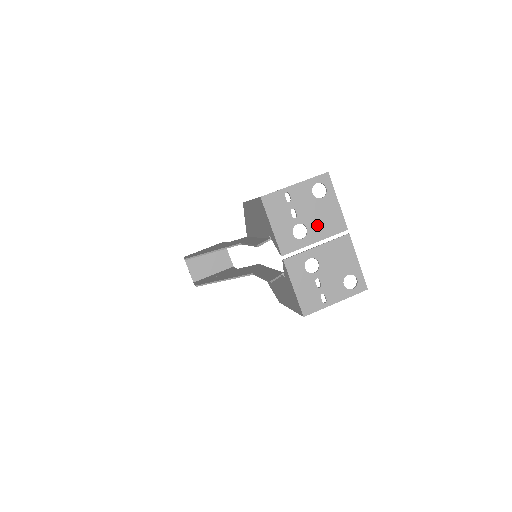
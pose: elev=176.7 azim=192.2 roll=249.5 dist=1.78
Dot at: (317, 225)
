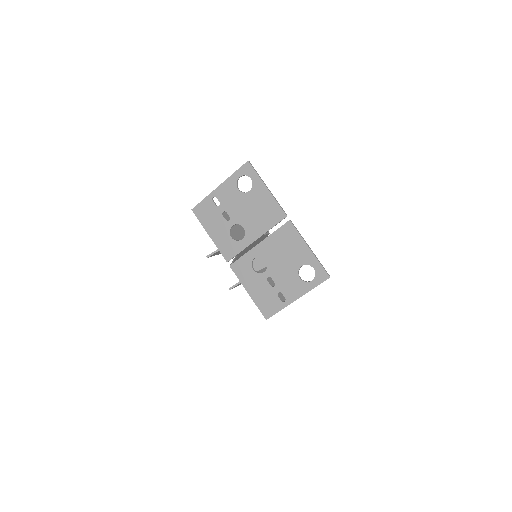
Dot at: (252, 221)
